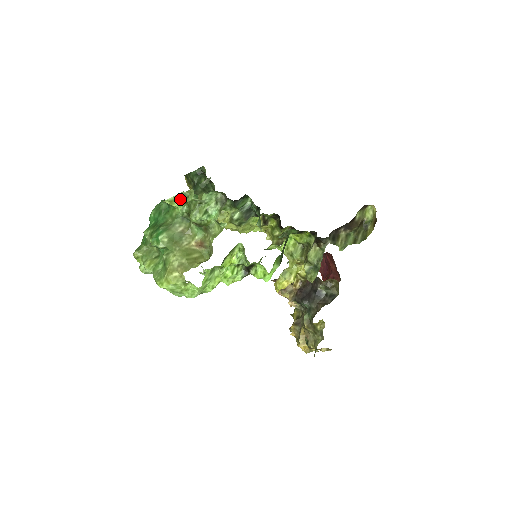
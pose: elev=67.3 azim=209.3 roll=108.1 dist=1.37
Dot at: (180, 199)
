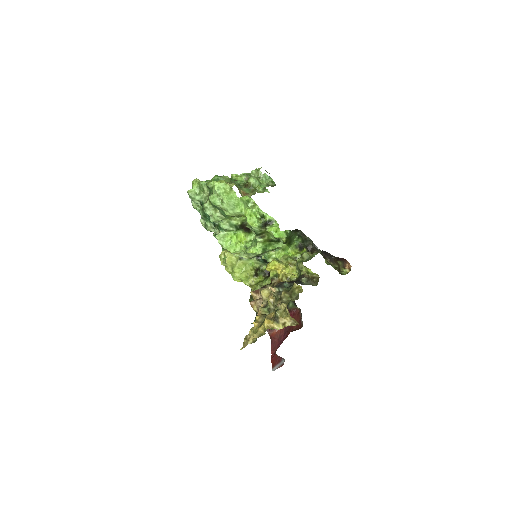
Dot at: (246, 174)
